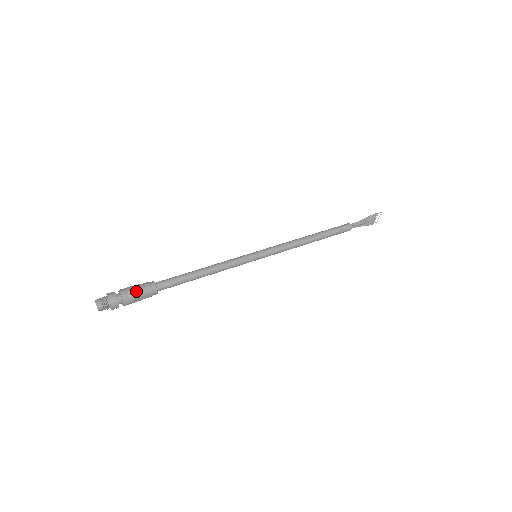
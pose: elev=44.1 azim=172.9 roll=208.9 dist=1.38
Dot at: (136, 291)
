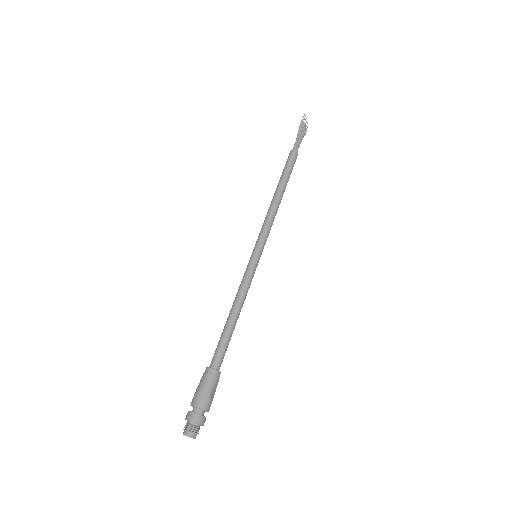
Dot at: (205, 391)
